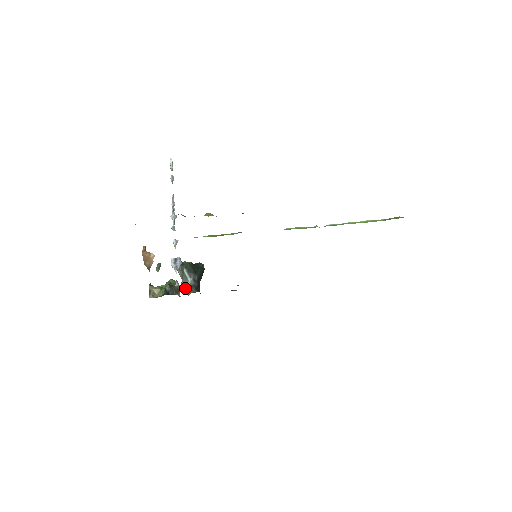
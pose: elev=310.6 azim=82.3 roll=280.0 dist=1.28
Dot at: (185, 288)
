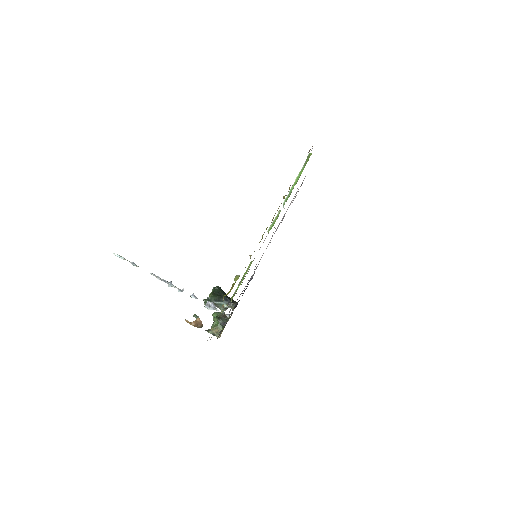
Dot at: occluded
